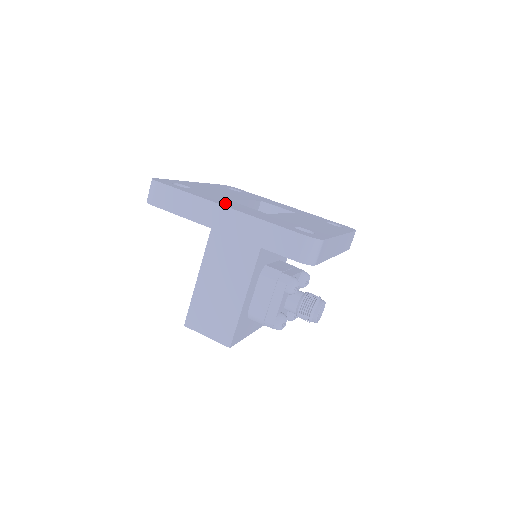
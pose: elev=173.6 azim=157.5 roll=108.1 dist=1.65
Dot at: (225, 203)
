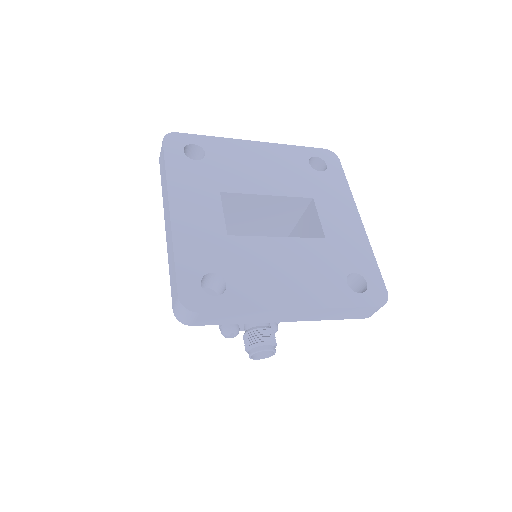
Dot at: (187, 201)
